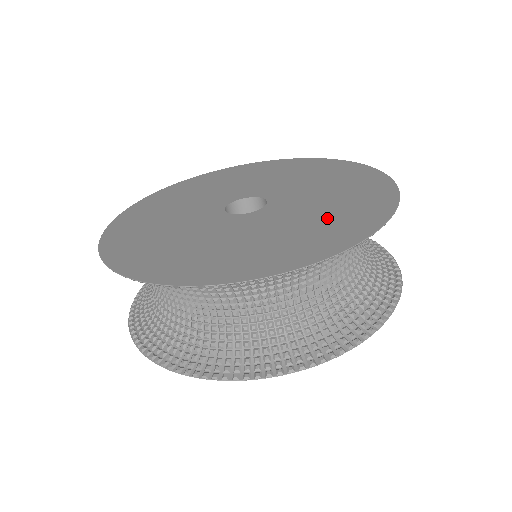
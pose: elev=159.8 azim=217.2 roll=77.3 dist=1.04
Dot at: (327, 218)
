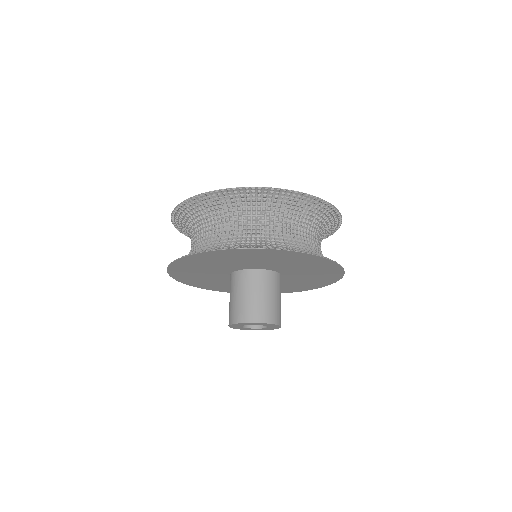
Dot at: occluded
